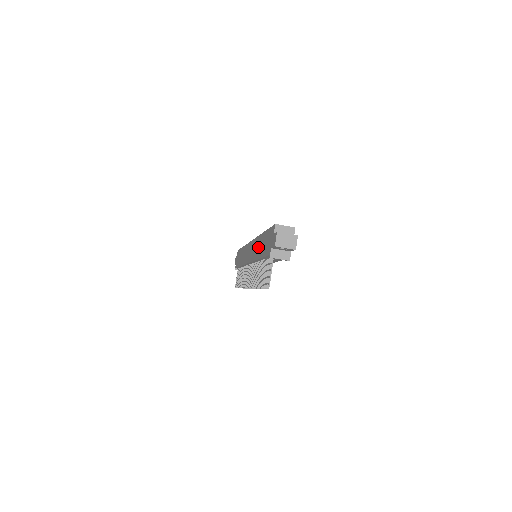
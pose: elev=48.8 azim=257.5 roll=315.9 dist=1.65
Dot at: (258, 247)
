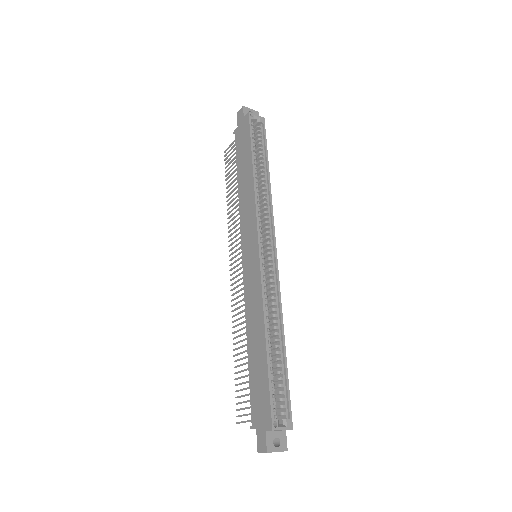
Dot at: (254, 328)
